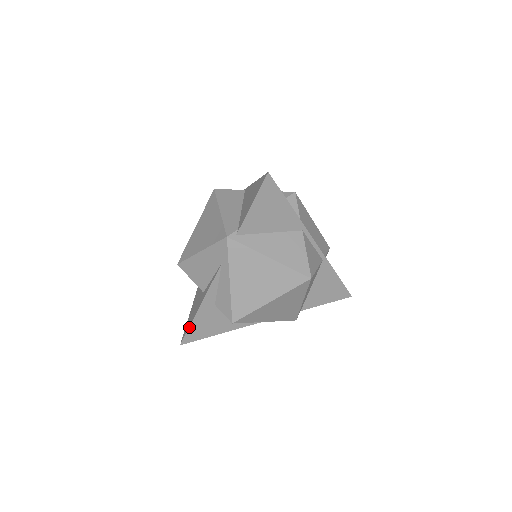
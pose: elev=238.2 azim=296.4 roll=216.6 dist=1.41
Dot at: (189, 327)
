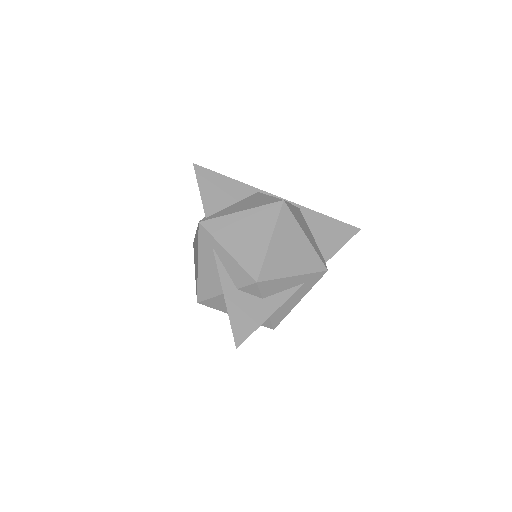
Dot at: (230, 324)
